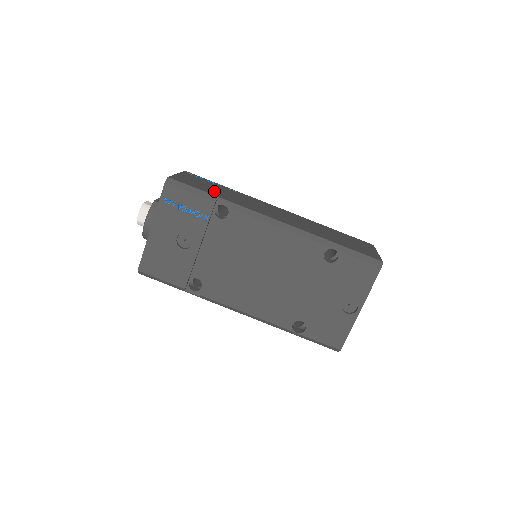
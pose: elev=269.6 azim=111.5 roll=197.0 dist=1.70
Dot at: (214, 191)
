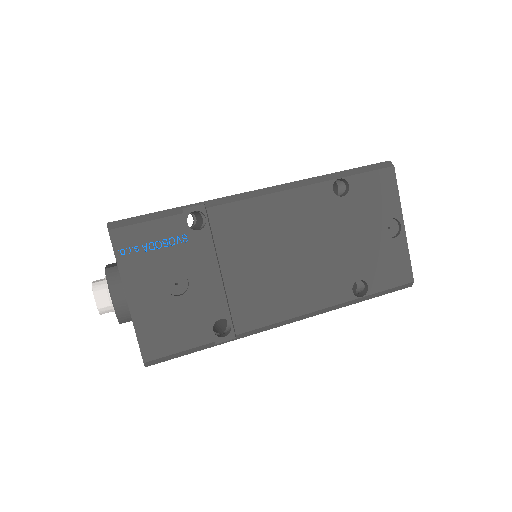
Dot at: occluded
